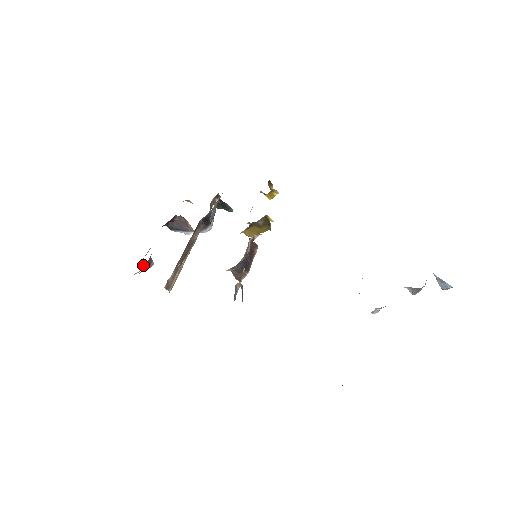
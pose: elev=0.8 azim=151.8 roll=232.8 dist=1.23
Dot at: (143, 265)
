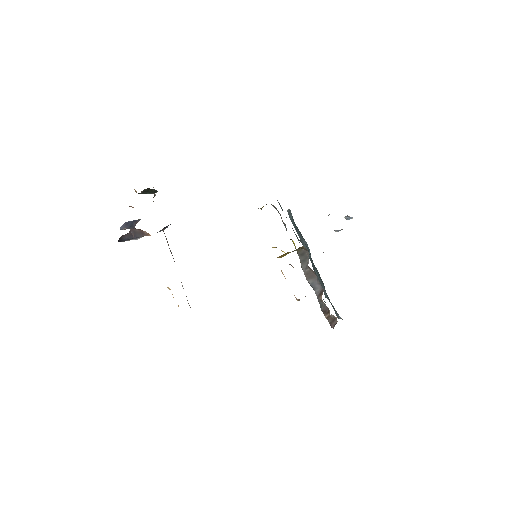
Dot at: occluded
